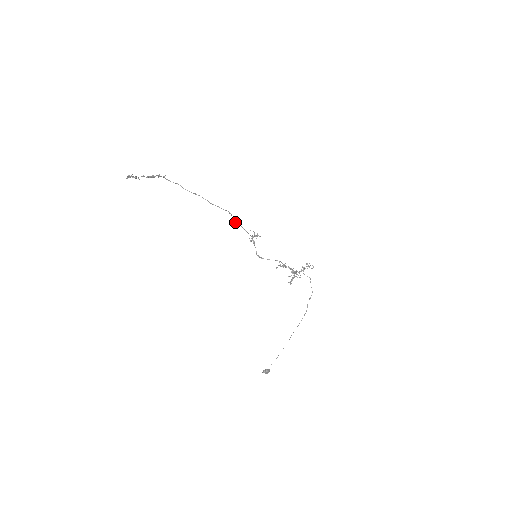
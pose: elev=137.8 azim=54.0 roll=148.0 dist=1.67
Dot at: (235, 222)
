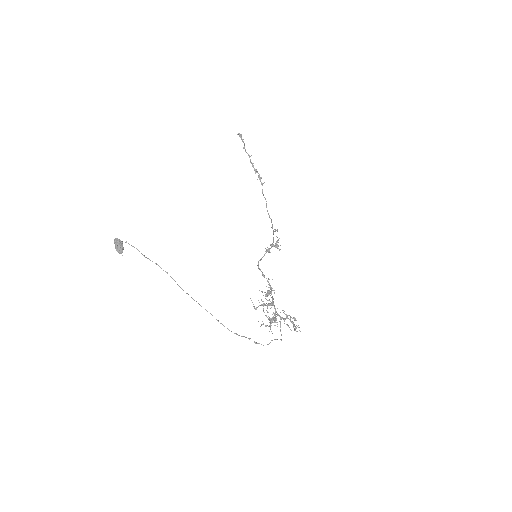
Dot at: (273, 232)
